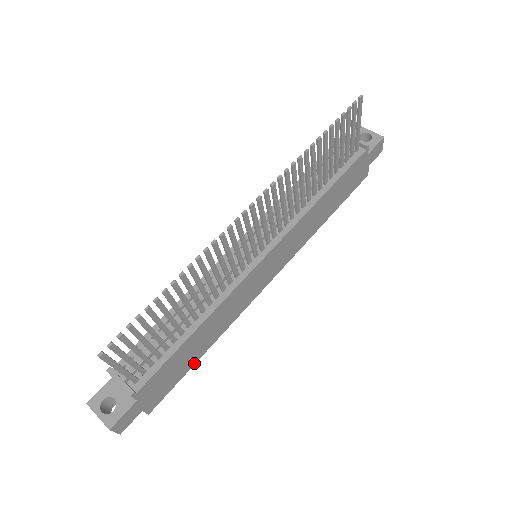
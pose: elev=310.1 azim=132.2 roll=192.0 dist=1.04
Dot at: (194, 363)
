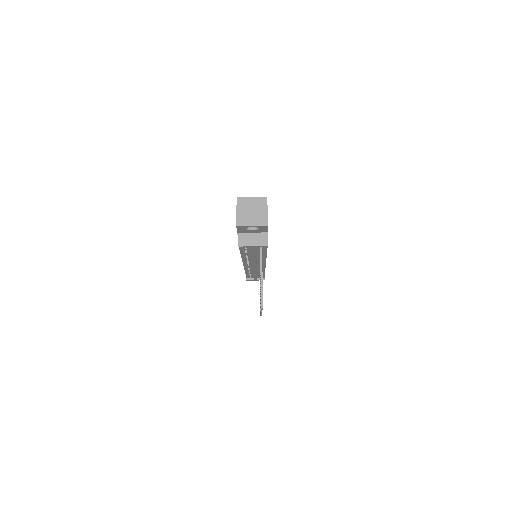
Dot at: occluded
